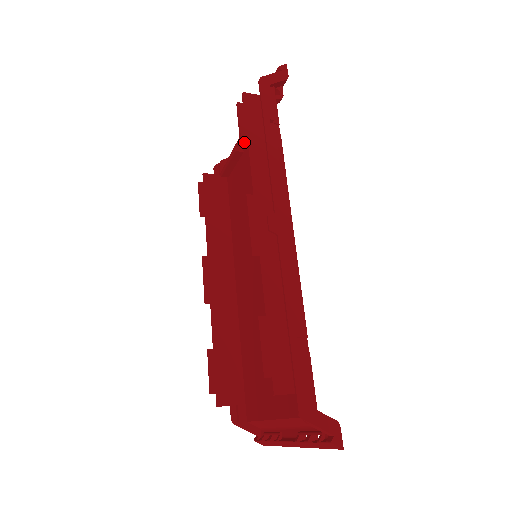
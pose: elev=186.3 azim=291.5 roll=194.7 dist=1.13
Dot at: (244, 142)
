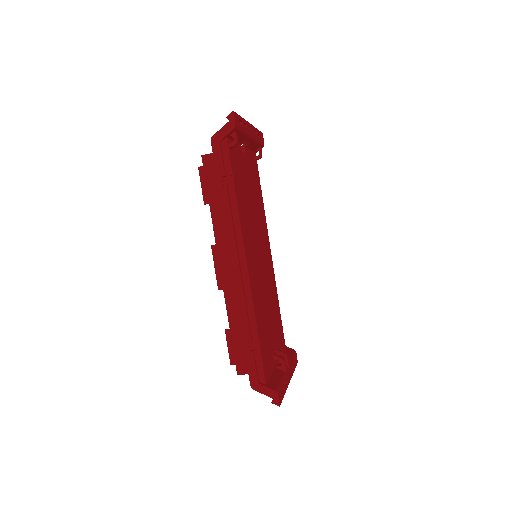
Dot at: (206, 202)
